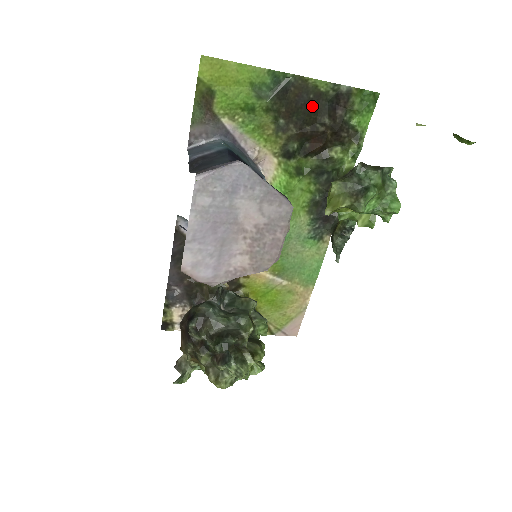
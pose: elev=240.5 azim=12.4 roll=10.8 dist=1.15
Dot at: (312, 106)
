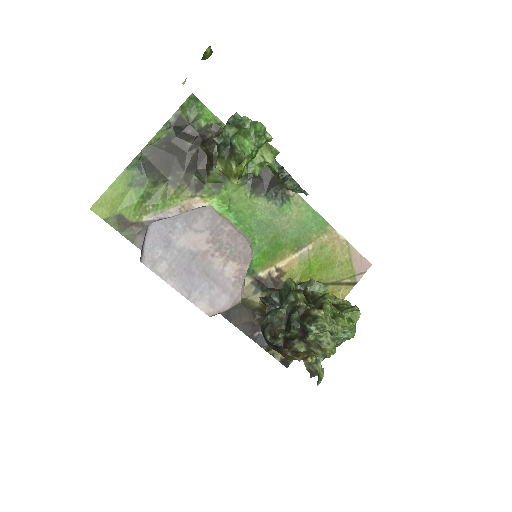
Dot at: (172, 150)
